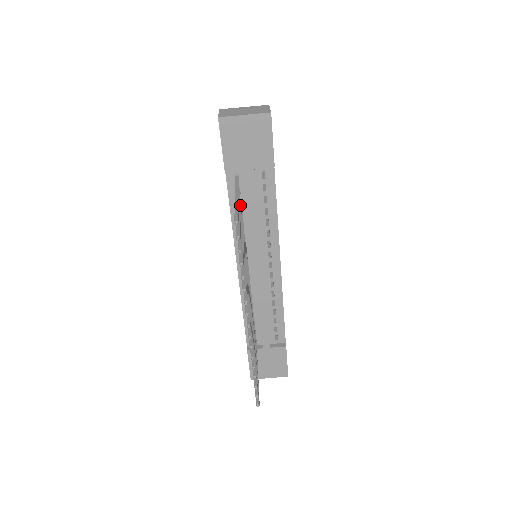
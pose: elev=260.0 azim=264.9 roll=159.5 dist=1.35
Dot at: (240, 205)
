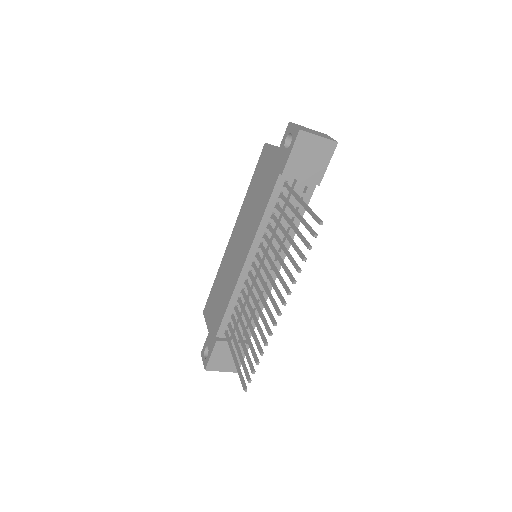
Dot at: (281, 208)
